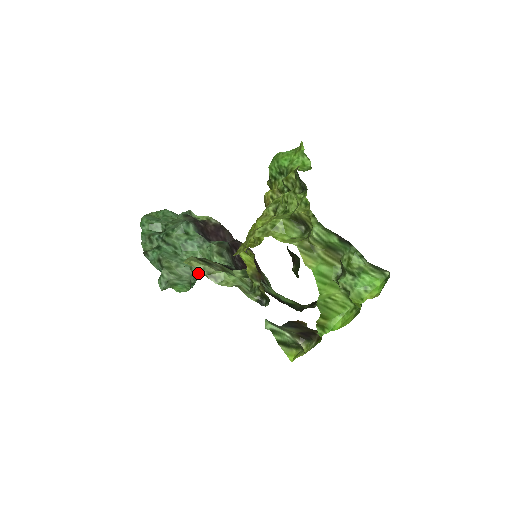
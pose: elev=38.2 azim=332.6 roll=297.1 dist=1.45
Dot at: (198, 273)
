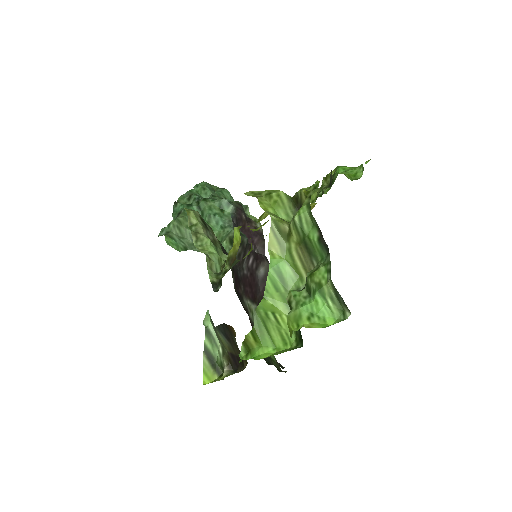
Dot at: occluded
